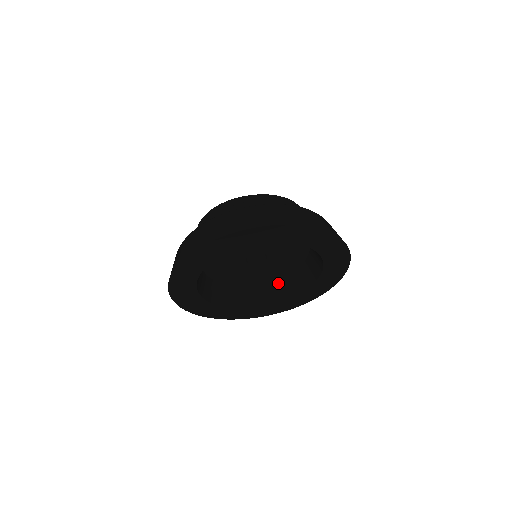
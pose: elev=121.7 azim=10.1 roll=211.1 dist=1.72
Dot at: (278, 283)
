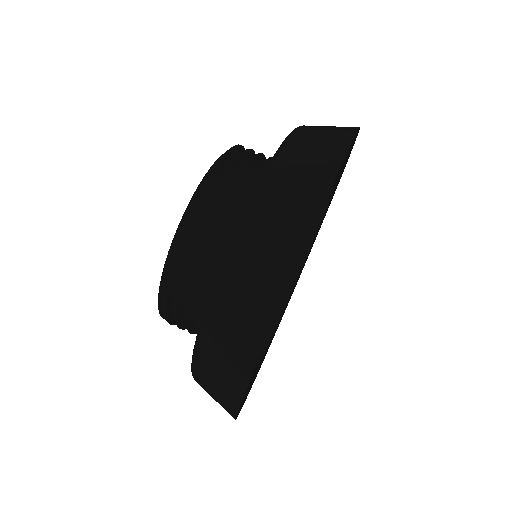
Dot at: occluded
